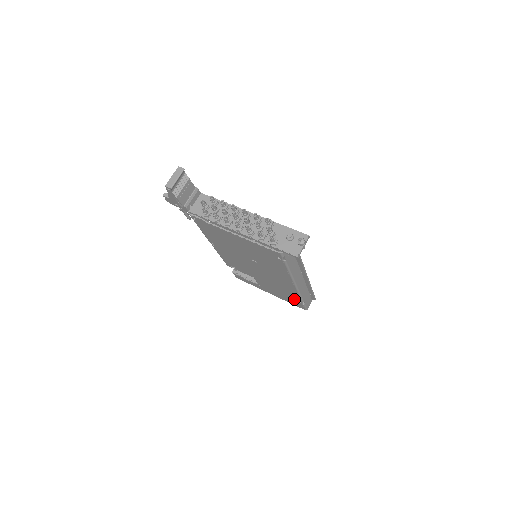
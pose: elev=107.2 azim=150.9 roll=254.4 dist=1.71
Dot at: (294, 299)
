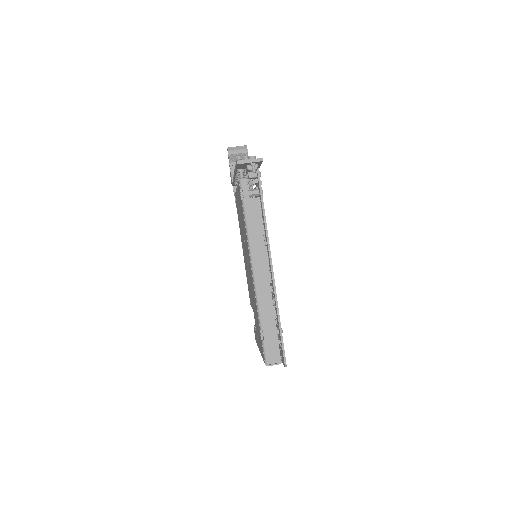
Dot at: occluded
